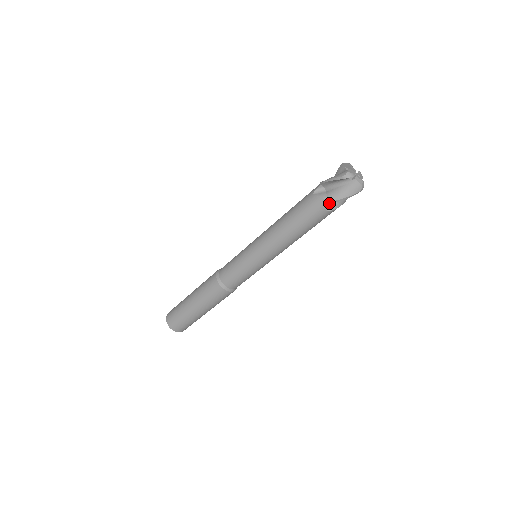
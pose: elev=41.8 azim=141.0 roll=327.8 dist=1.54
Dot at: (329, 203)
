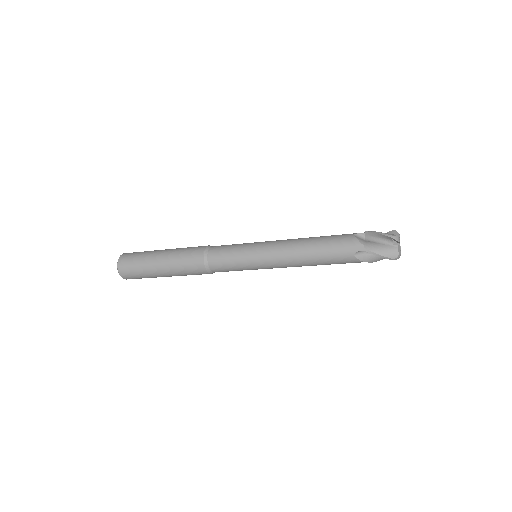
Dot at: occluded
